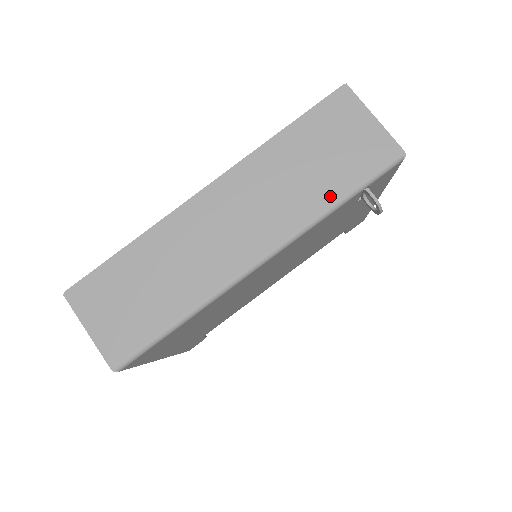
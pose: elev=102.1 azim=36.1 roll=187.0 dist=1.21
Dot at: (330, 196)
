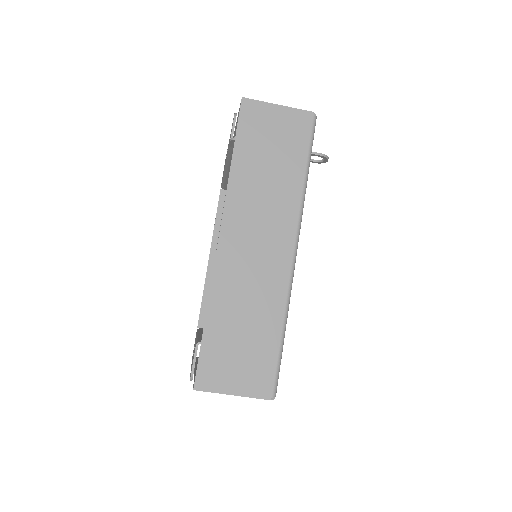
Dot at: (298, 175)
